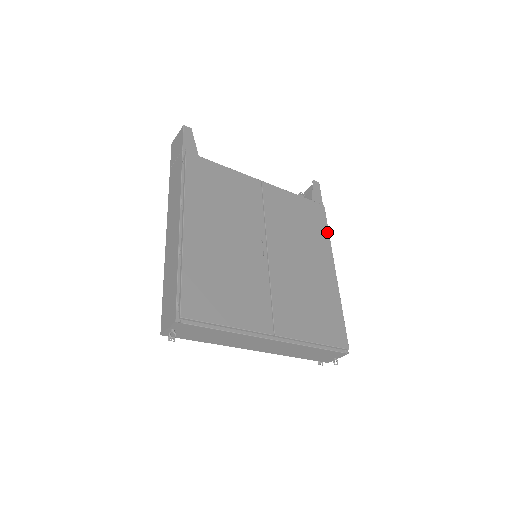
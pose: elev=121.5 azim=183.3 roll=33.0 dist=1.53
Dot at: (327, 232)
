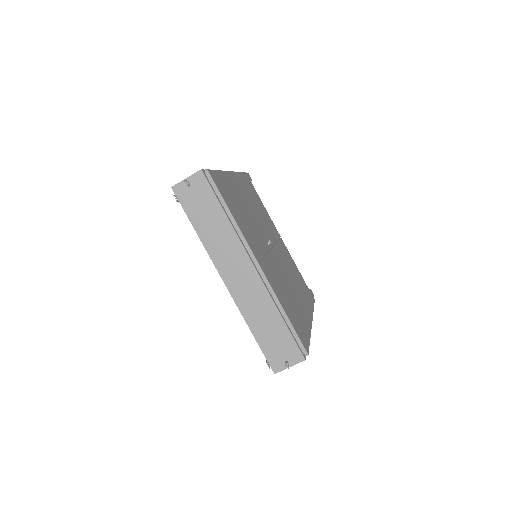
Dot at: (313, 307)
